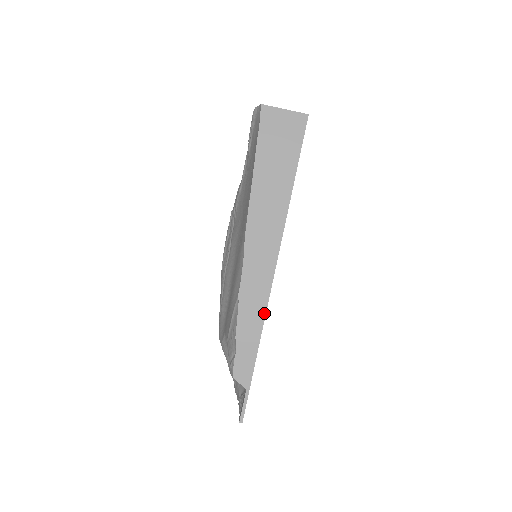
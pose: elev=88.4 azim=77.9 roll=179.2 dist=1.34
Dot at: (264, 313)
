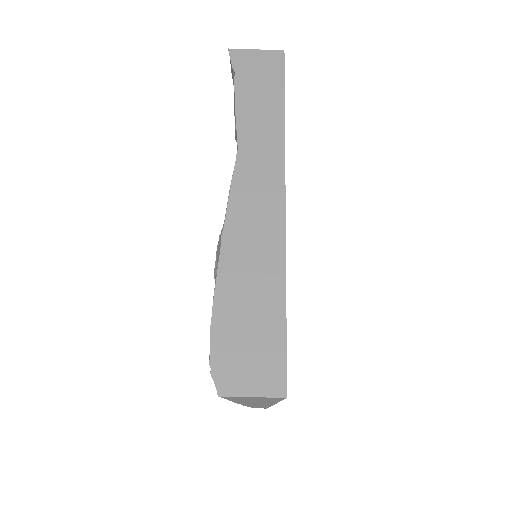
Dot at: occluded
